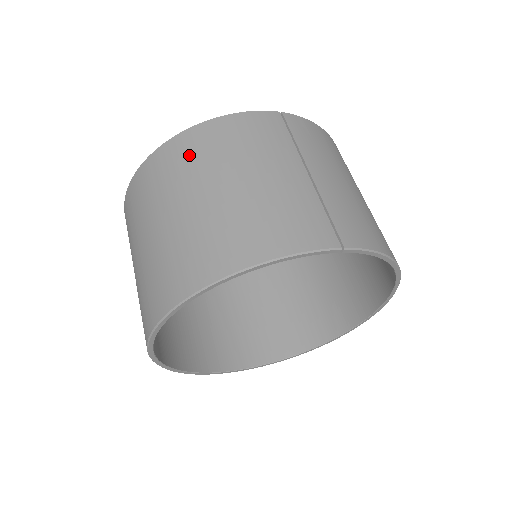
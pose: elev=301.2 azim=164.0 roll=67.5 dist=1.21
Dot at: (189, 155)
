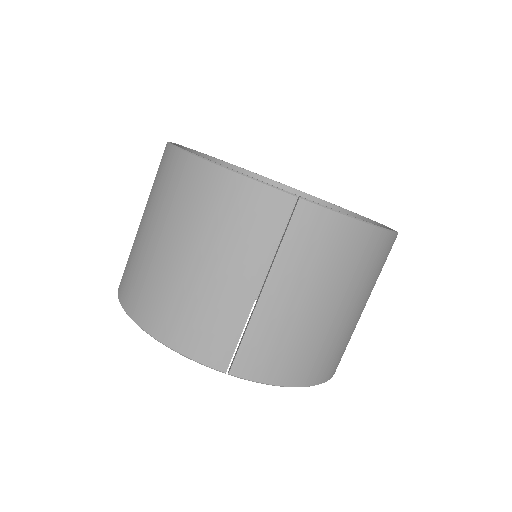
Dot at: (183, 191)
